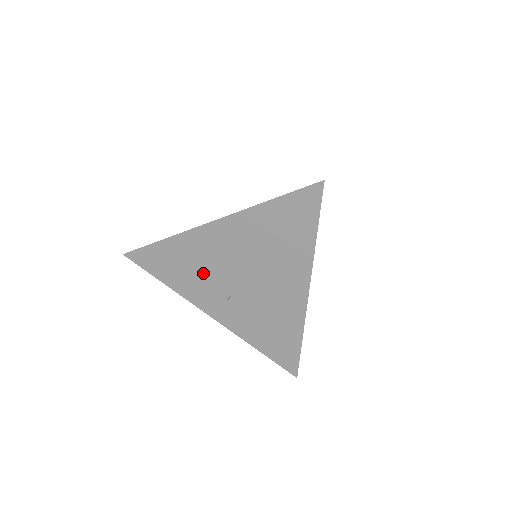
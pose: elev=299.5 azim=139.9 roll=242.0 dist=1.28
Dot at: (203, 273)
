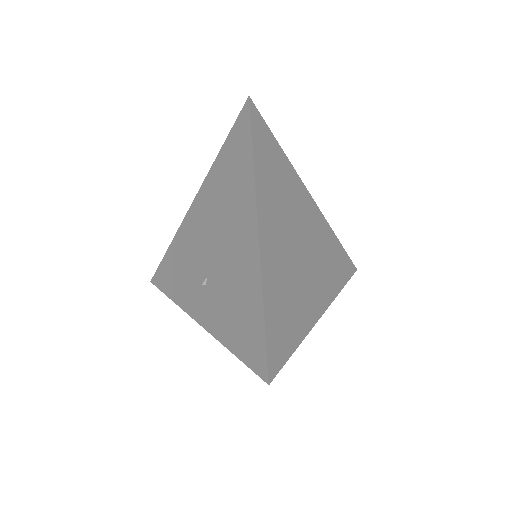
Dot at: (190, 264)
